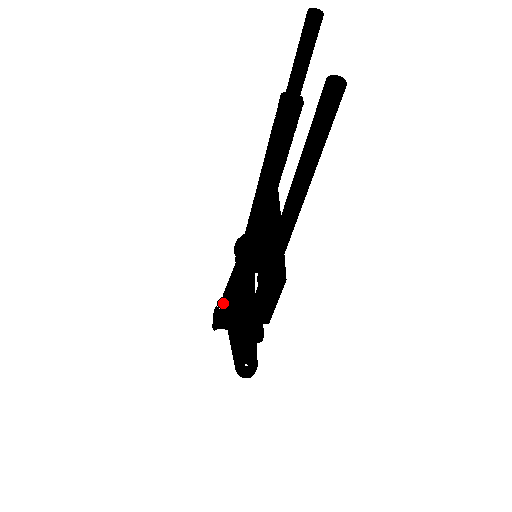
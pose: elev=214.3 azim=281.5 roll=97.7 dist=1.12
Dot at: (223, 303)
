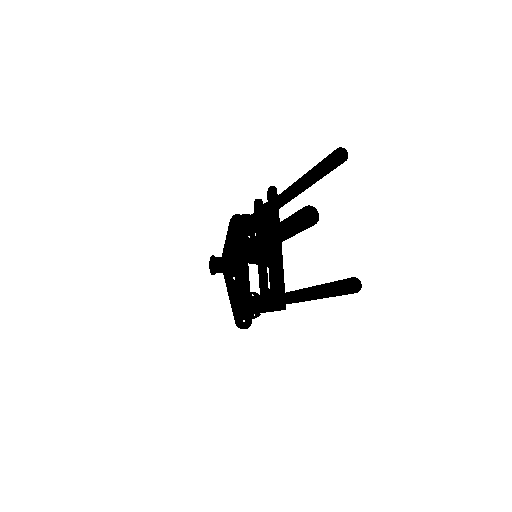
Dot at: (222, 267)
